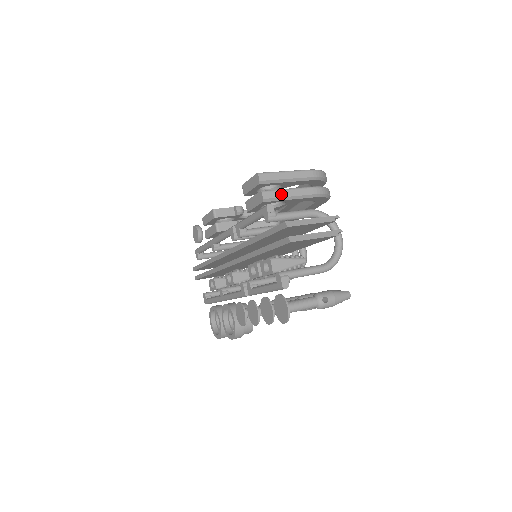
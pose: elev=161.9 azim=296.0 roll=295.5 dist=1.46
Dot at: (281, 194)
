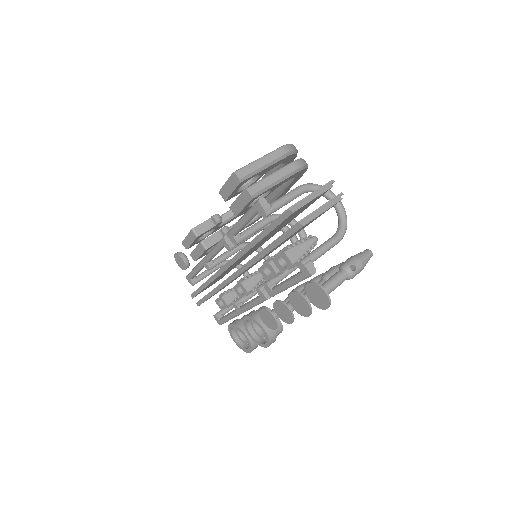
Dot at: (265, 183)
